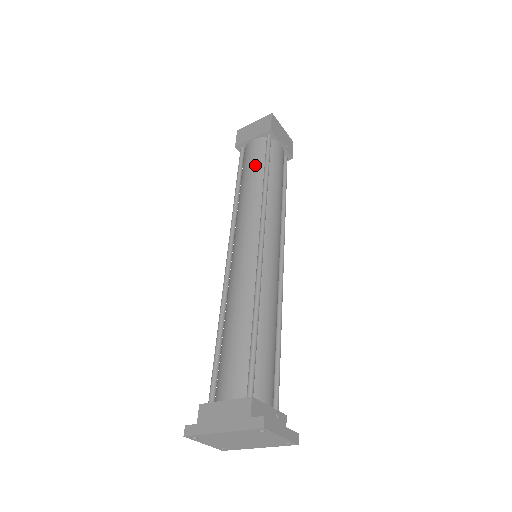
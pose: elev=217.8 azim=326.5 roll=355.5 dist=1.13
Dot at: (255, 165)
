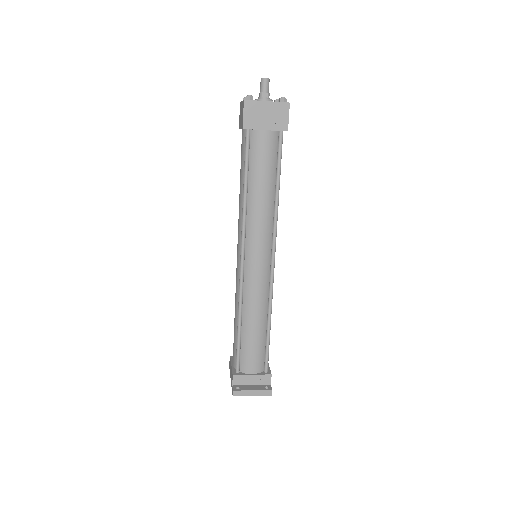
Dot at: (241, 170)
